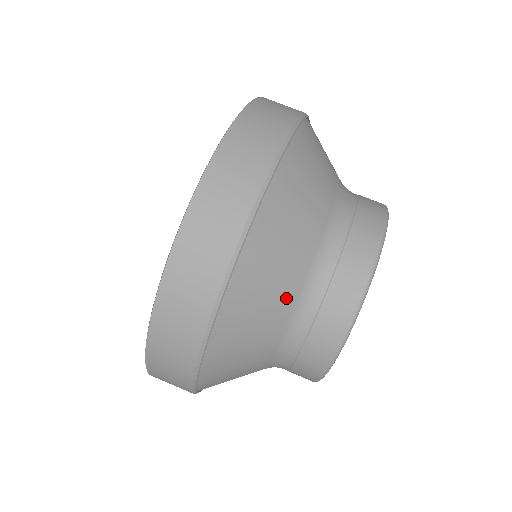
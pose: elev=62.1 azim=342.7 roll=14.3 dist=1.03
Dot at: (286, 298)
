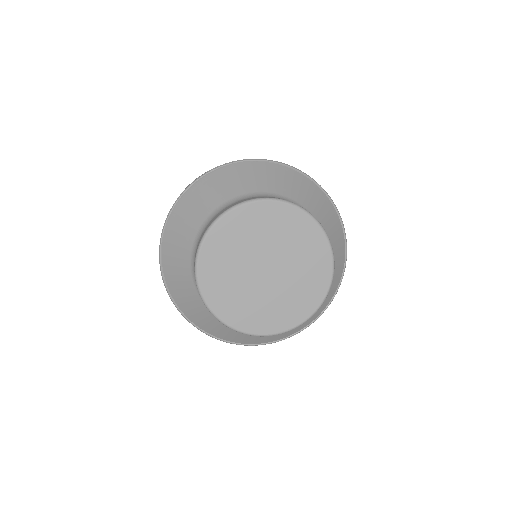
Dot at: (261, 187)
